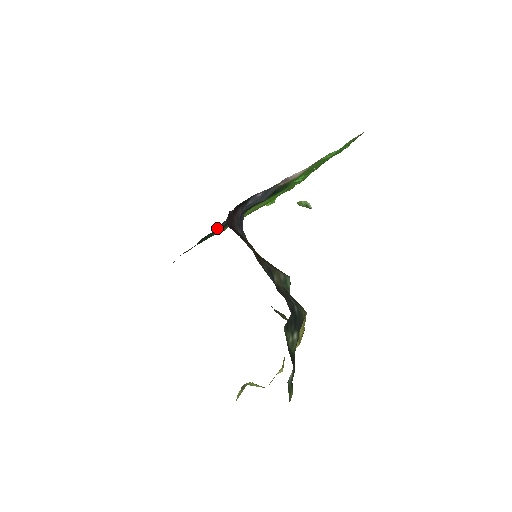
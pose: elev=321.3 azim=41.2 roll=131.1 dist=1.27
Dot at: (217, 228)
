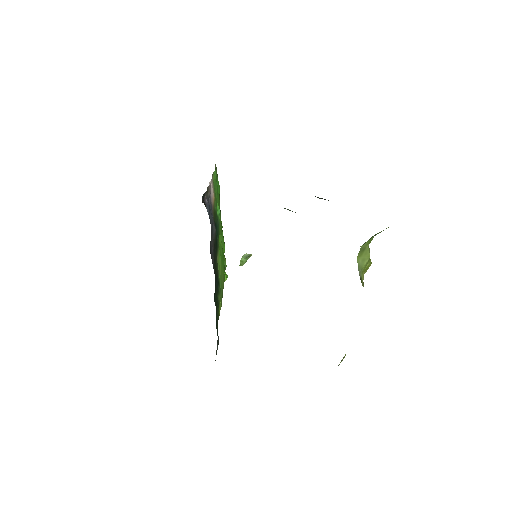
Dot at: occluded
